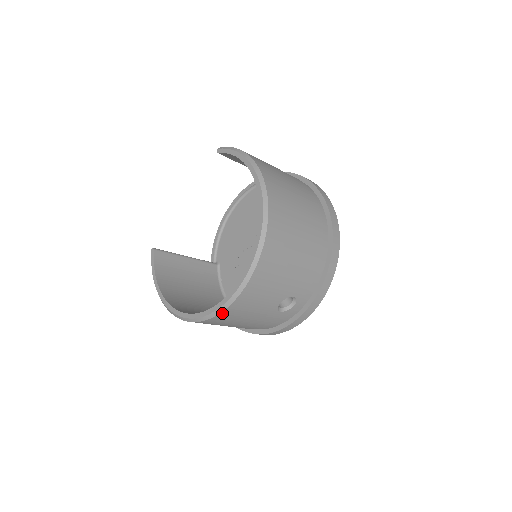
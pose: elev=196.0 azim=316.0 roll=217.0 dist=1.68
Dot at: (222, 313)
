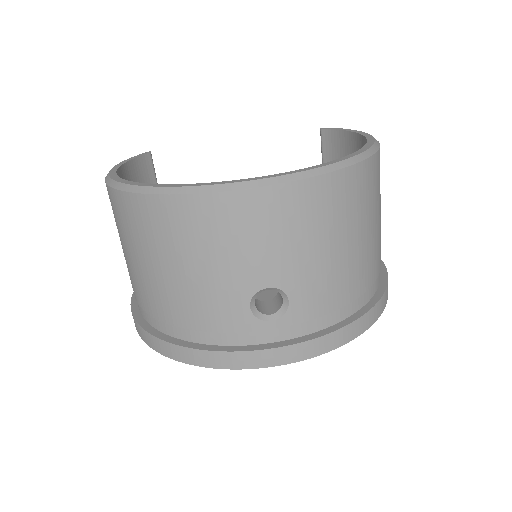
Dot at: (201, 198)
